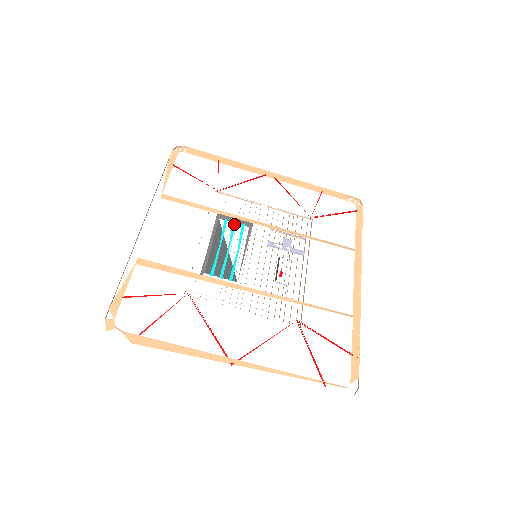
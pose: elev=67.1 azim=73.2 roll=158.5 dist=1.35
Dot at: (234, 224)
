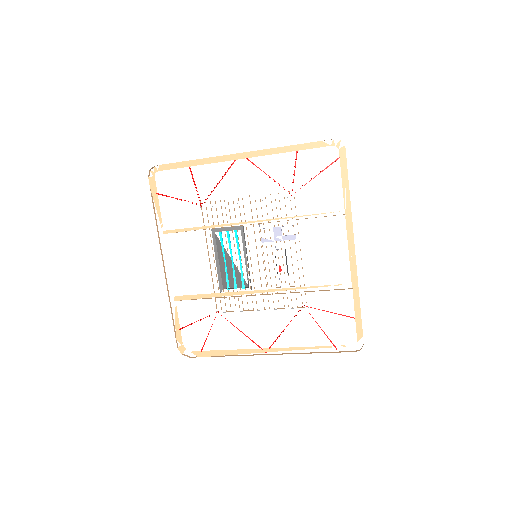
Dot at: (228, 233)
